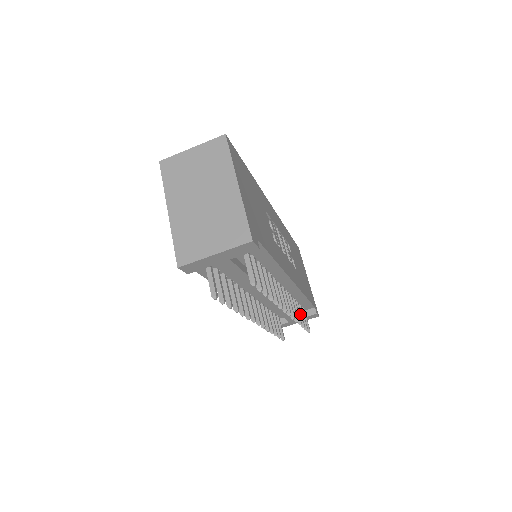
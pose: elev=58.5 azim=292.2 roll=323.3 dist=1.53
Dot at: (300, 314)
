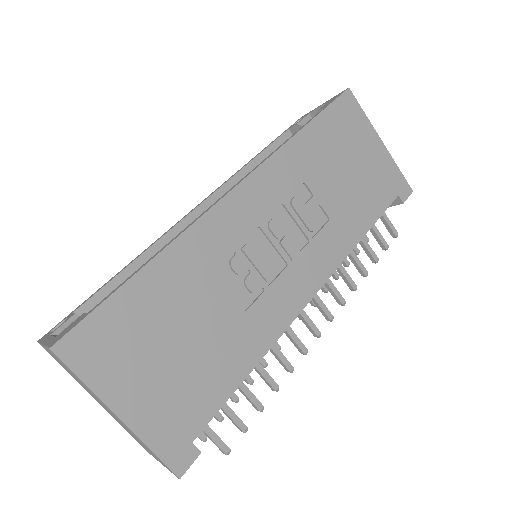
Dot at: (366, 249)
